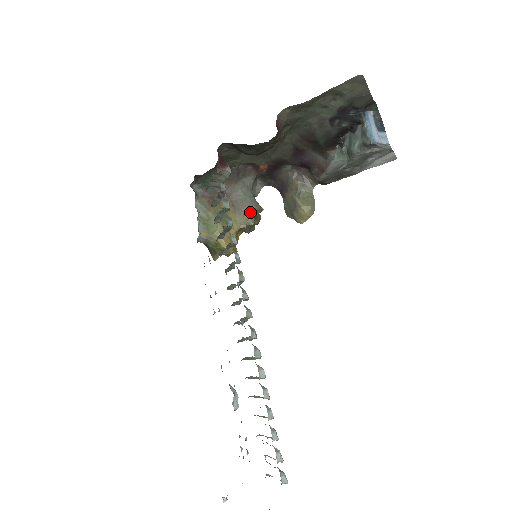
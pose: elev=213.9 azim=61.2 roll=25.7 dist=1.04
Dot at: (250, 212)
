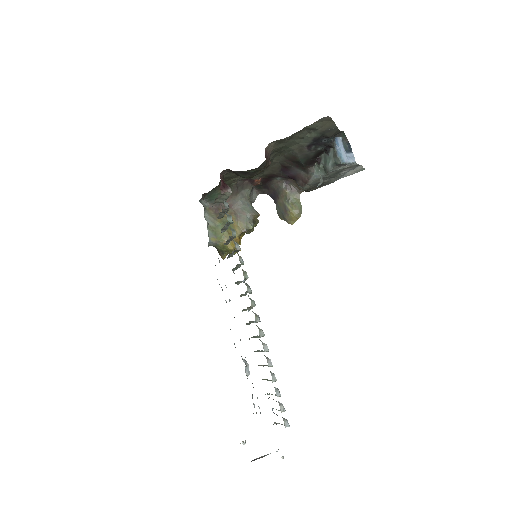
Dot at: (249, 218)
